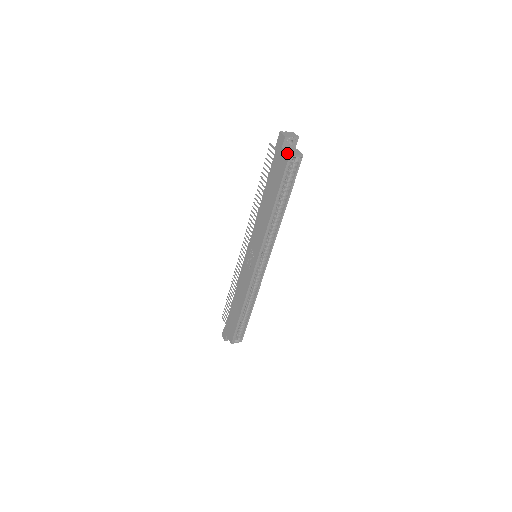
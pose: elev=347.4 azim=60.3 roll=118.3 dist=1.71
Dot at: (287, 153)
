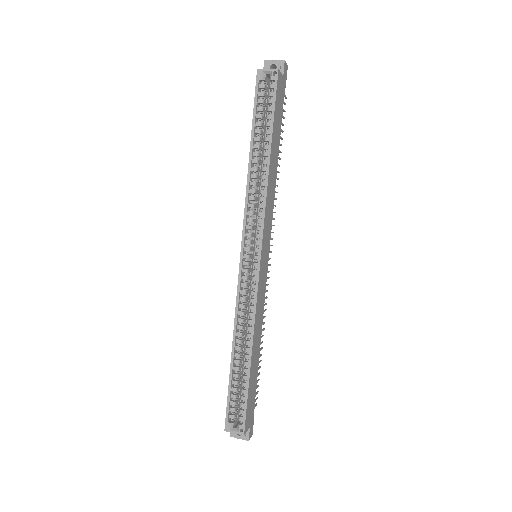
Dot at: (258, 71)
